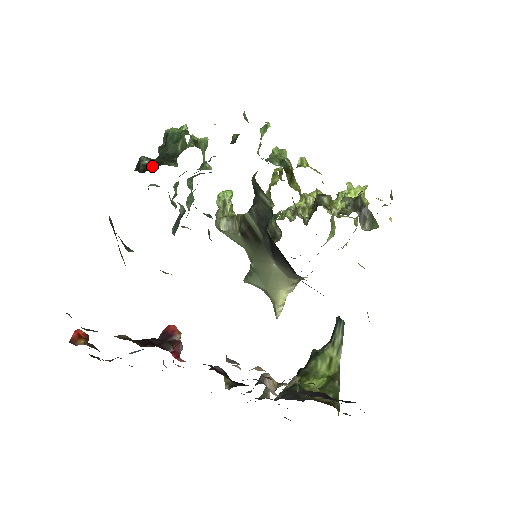
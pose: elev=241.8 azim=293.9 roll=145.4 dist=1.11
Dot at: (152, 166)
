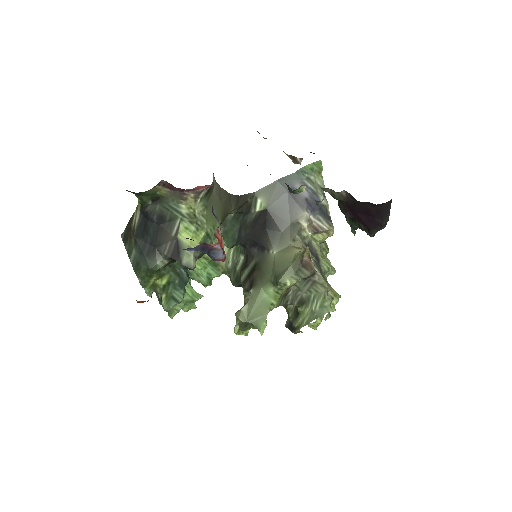
Dot at: occluded
